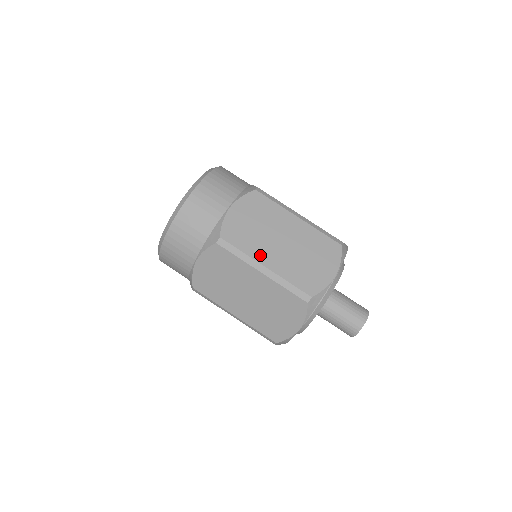
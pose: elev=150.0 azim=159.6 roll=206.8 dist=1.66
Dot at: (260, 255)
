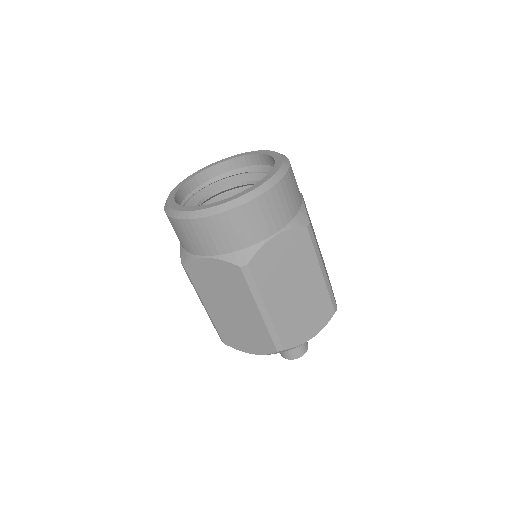
Dot at: (270, 297)
